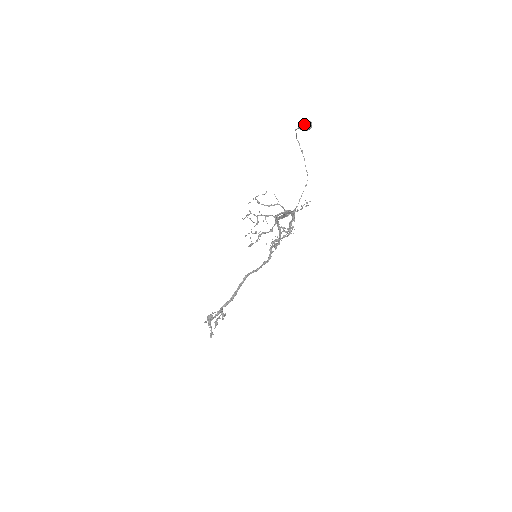
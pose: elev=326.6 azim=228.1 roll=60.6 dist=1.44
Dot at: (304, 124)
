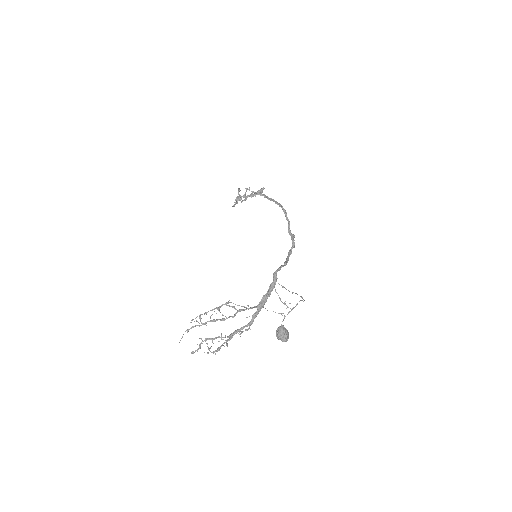
Dot at: (278, 338)
